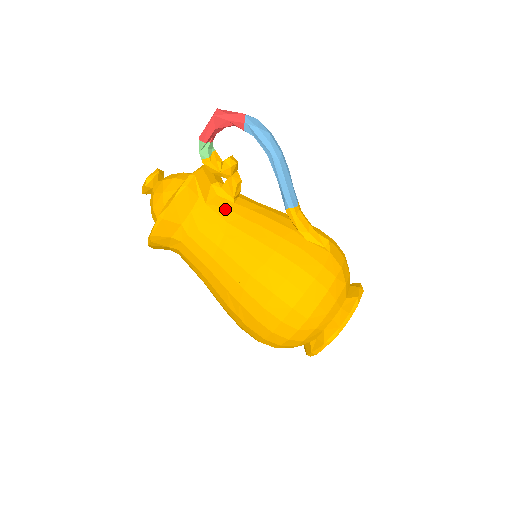
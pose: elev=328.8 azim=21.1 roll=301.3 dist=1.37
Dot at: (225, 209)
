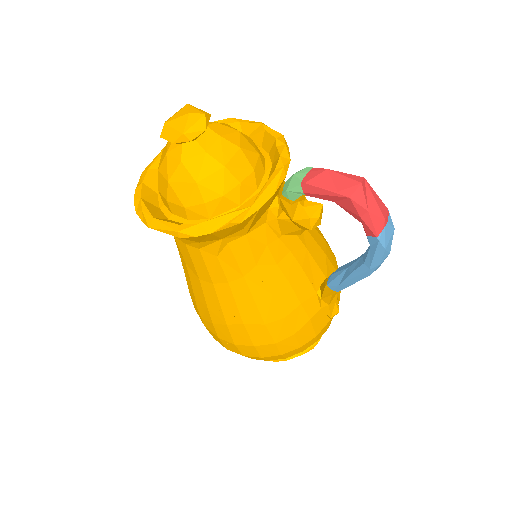
Dot at: (264, 247)
